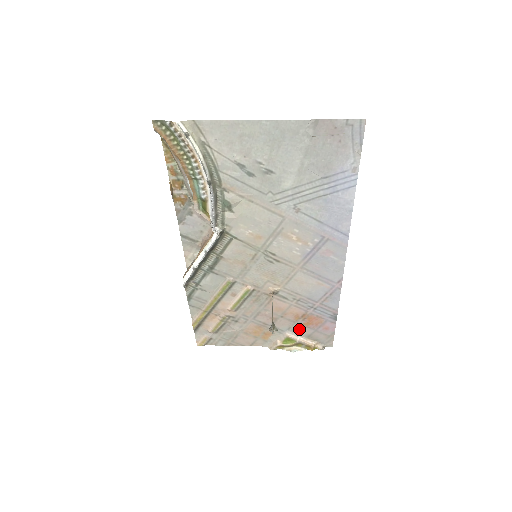
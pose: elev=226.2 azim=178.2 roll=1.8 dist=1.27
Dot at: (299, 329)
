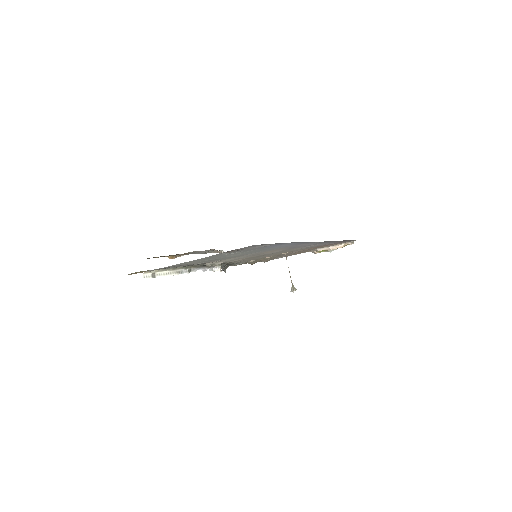
Dot at: occluded
